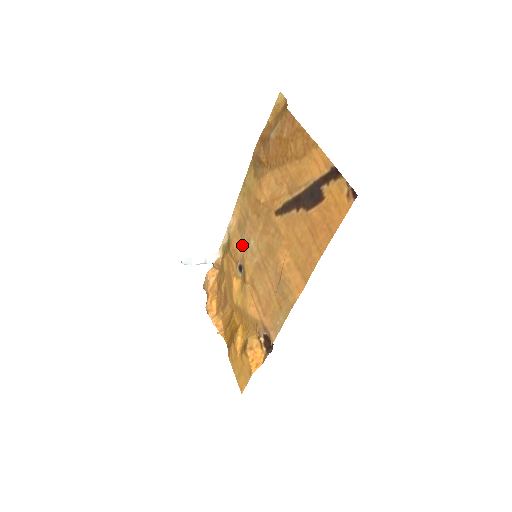
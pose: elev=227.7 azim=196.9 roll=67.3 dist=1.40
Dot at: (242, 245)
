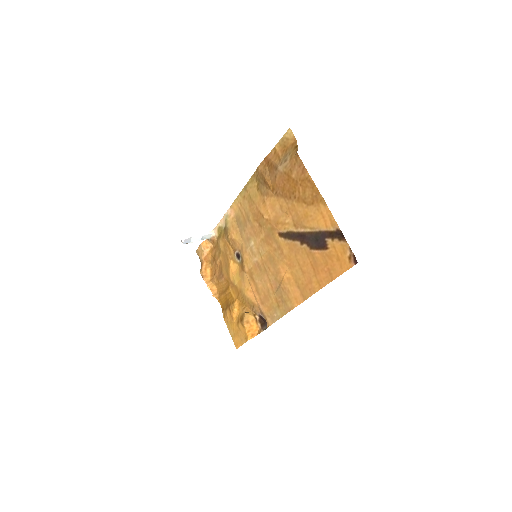
Dot at: (241, 239)
